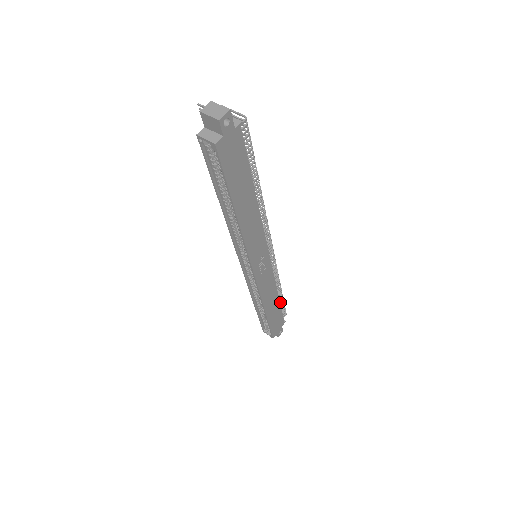
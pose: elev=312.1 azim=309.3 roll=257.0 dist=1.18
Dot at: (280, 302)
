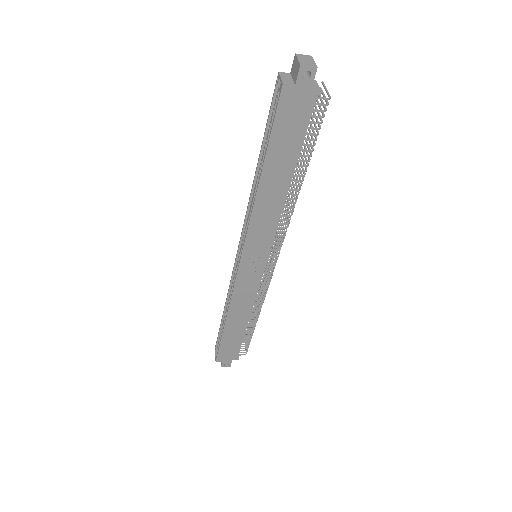
Dot at: (247, 333)
